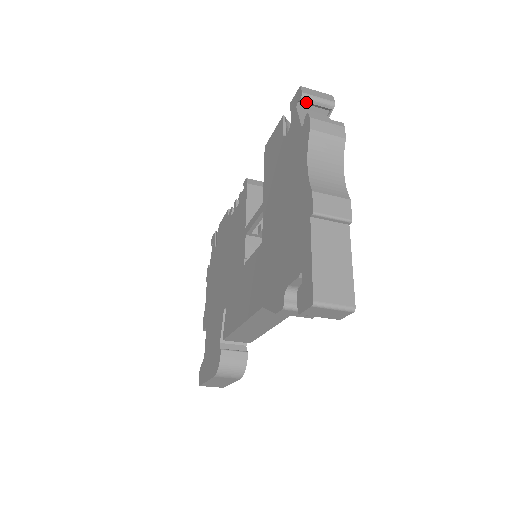
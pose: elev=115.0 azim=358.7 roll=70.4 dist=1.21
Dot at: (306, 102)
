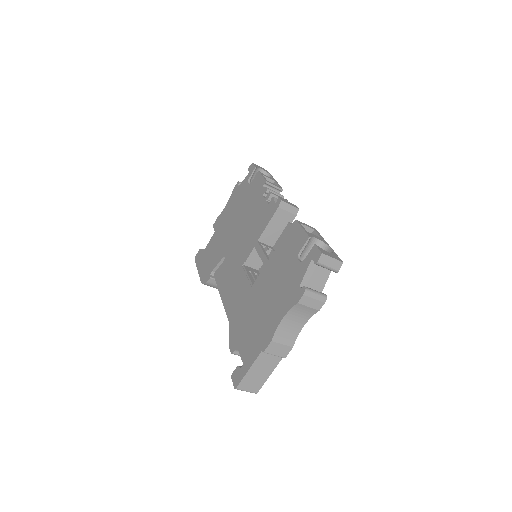
Dot at: (318, 265)
